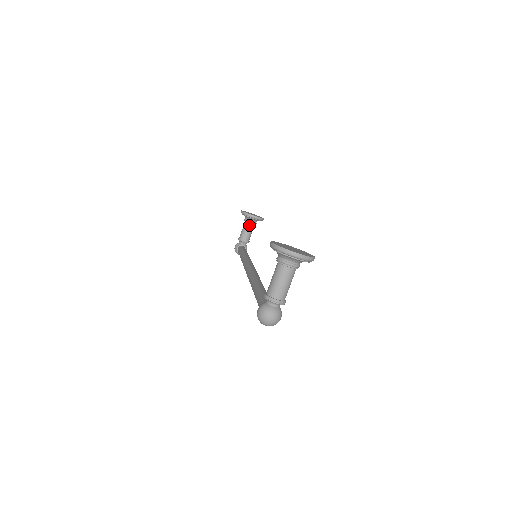
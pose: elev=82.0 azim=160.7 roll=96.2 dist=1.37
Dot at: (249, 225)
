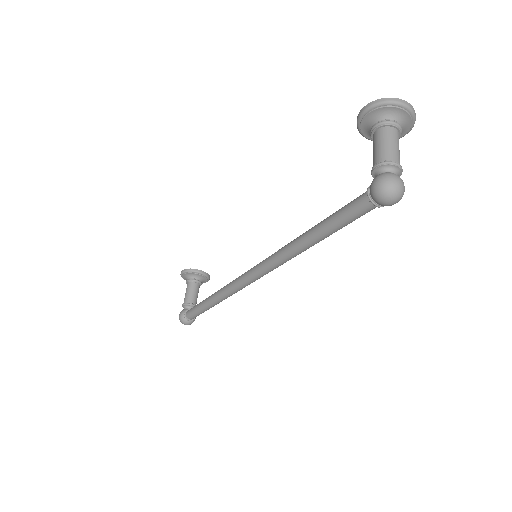
Dot at: (195, 285)
